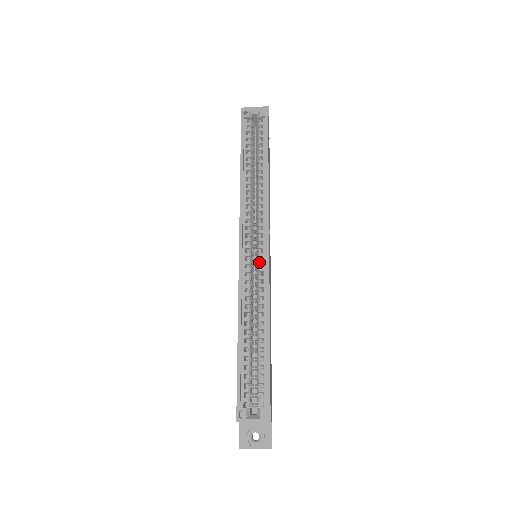
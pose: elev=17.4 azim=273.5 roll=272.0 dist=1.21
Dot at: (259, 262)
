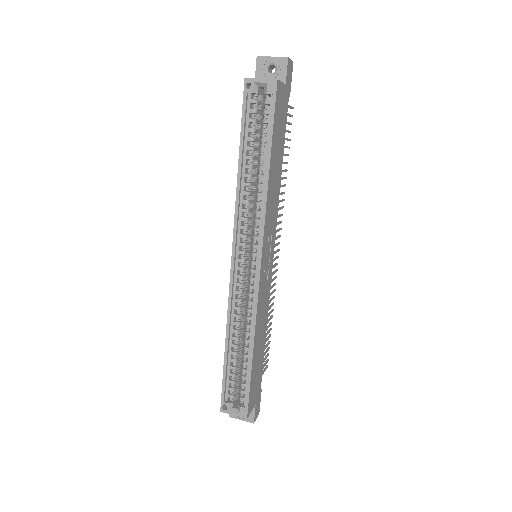
Dot at: (250, 279)
